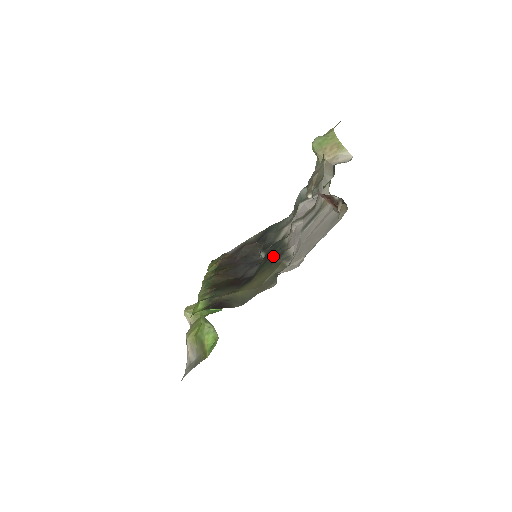
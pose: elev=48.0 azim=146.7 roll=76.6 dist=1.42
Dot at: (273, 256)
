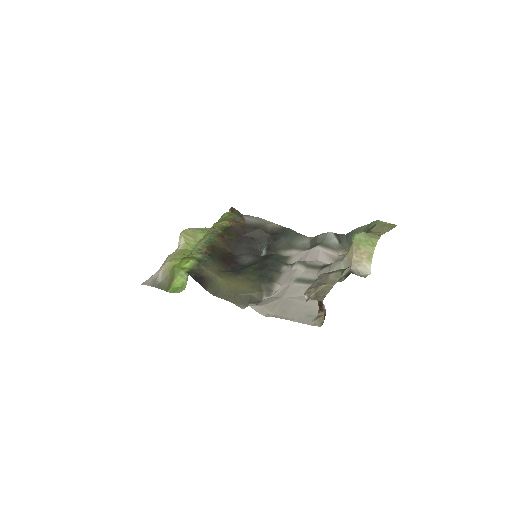
Dot at: (265, 272)
